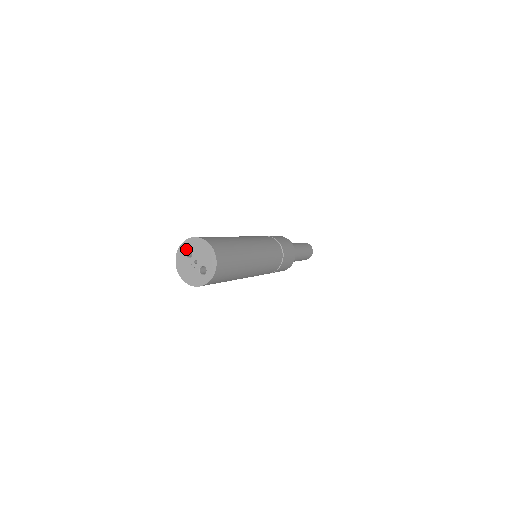
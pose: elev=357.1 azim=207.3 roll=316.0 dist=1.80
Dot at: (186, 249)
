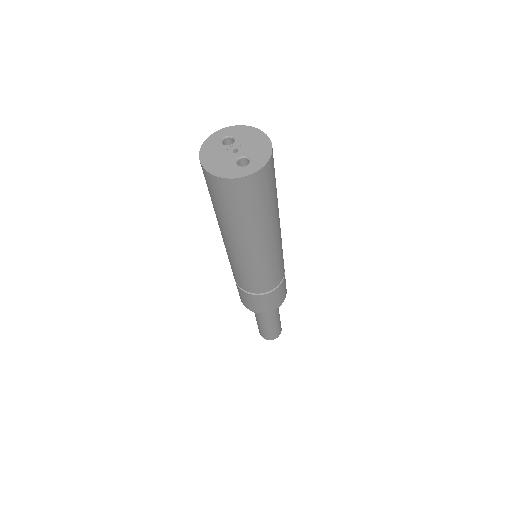
Dot at: (226, 135)
